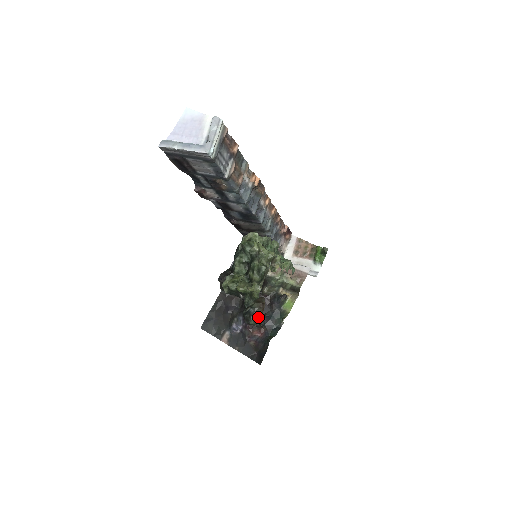
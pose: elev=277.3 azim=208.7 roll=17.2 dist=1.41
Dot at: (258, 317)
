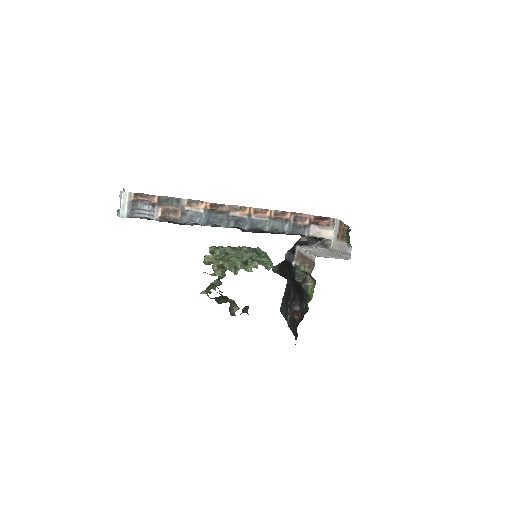
Dot at: (234, 310)
